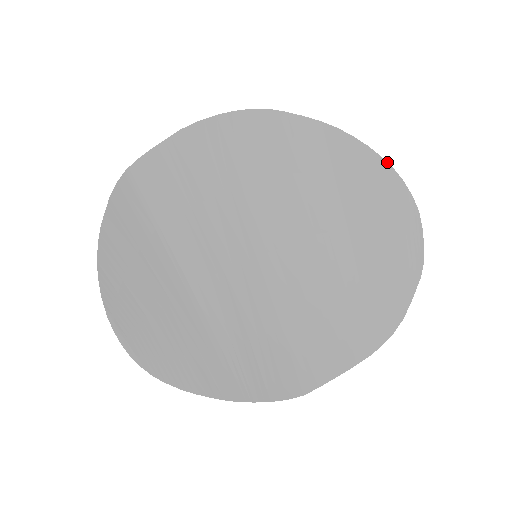
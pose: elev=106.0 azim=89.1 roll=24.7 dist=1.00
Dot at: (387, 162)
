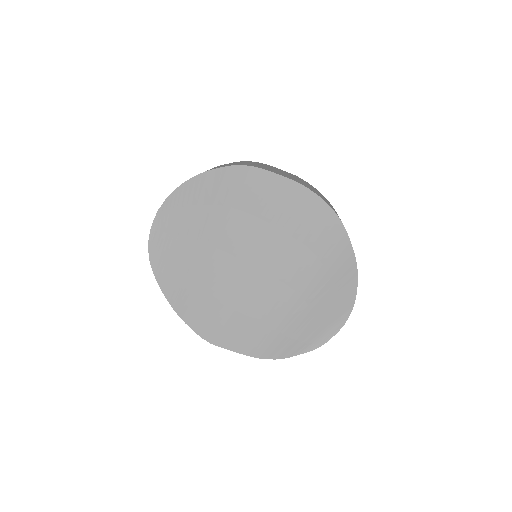
Dot at: occluded
